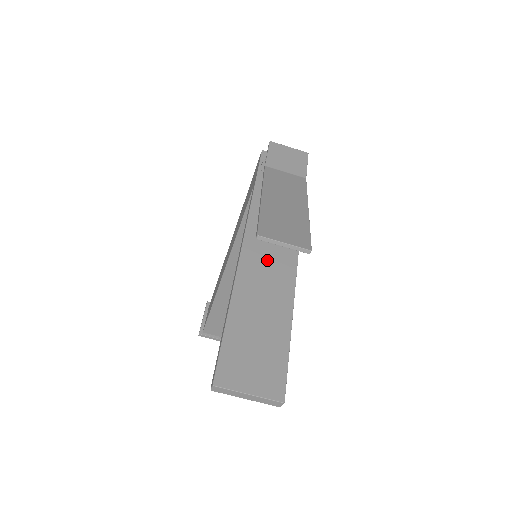
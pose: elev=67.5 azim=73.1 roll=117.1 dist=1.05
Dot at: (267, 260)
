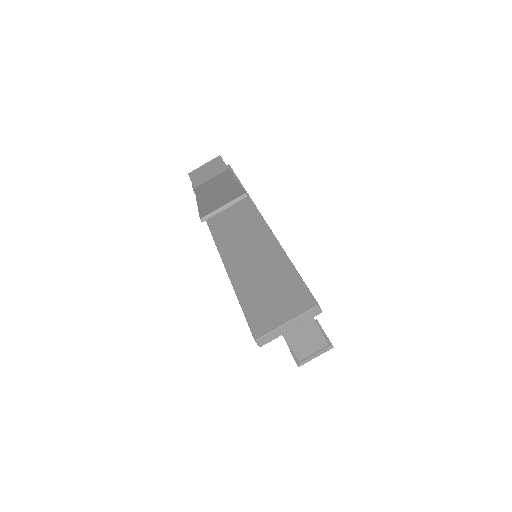
Dot at: (240, 238)
